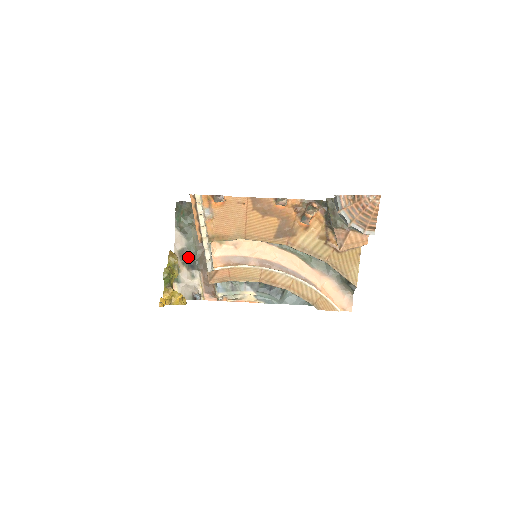
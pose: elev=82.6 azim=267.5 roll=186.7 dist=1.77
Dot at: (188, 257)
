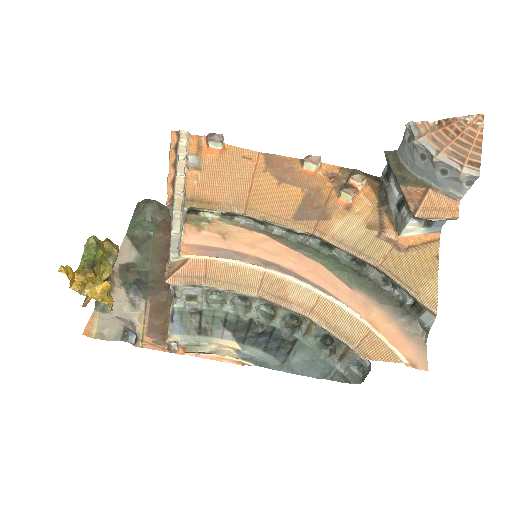
Dot at: (134, 275)
